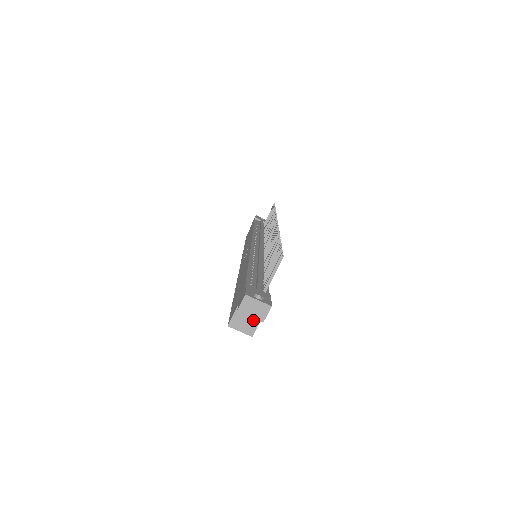
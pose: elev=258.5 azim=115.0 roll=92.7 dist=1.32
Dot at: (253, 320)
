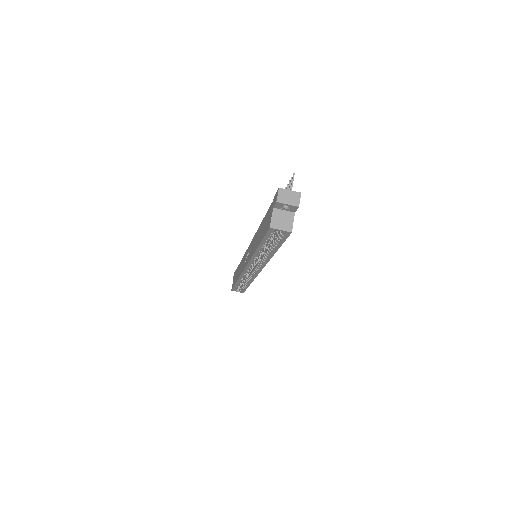
Dot at: (288, 218)
